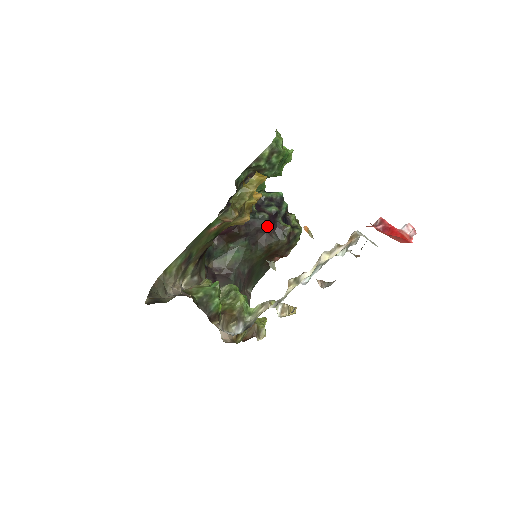
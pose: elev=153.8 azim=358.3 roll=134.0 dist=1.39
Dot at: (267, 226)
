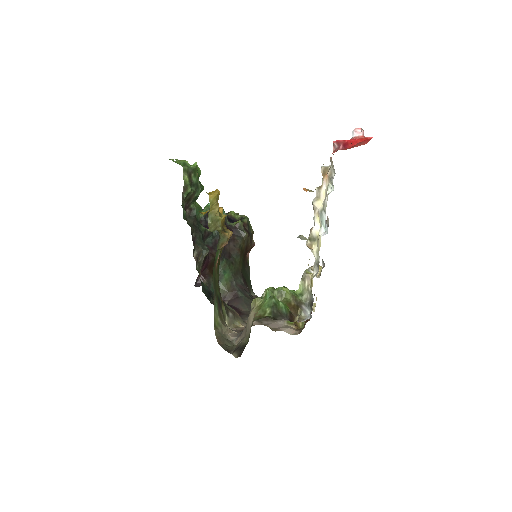
Dot at: occluded
